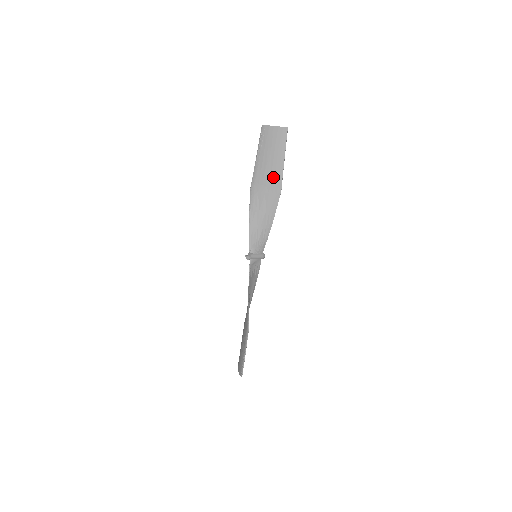
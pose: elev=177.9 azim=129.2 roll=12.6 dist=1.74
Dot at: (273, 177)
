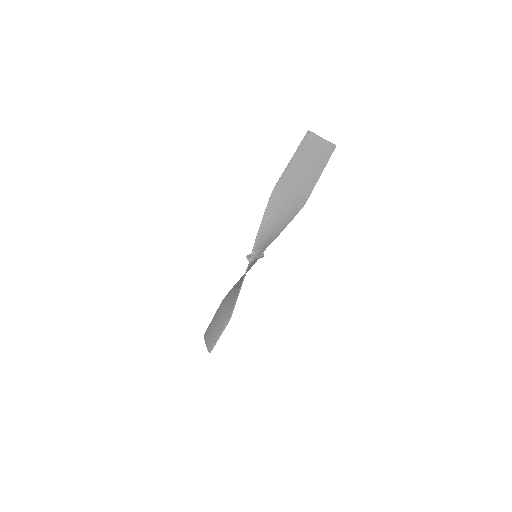
Dot at: (301, 190)
